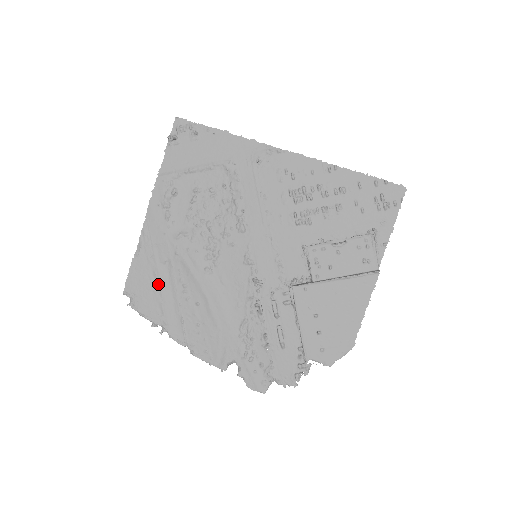
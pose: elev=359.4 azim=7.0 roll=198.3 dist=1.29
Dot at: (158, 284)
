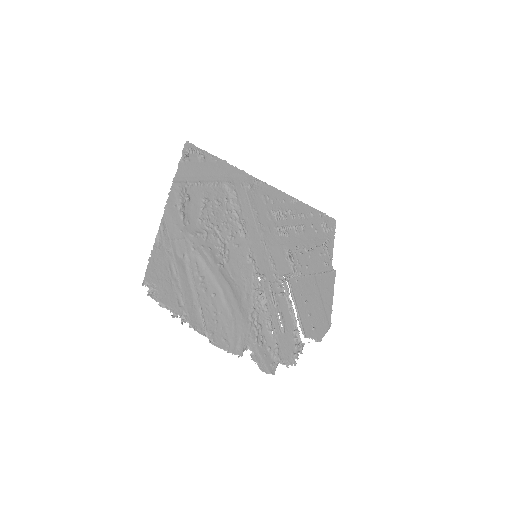
Dot at: (177, 276)
